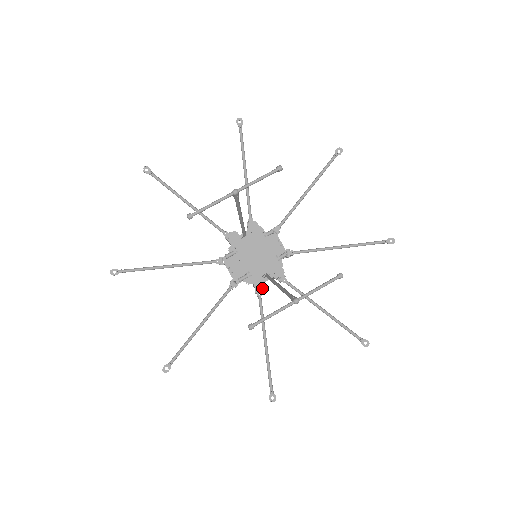
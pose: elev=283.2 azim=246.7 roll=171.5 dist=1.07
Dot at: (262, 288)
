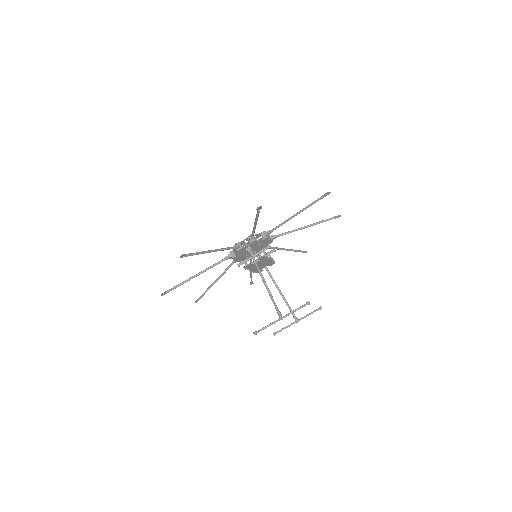
Dot at: occluded
